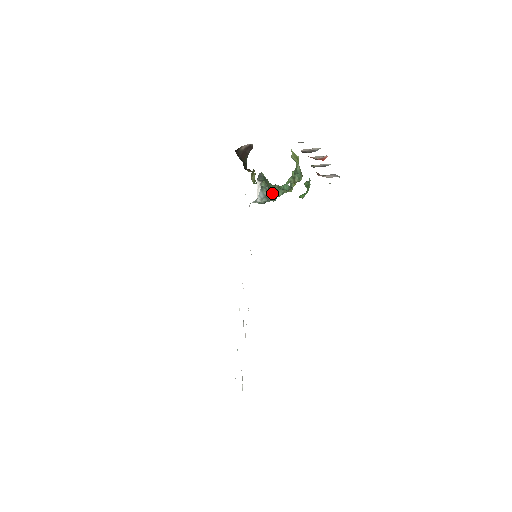
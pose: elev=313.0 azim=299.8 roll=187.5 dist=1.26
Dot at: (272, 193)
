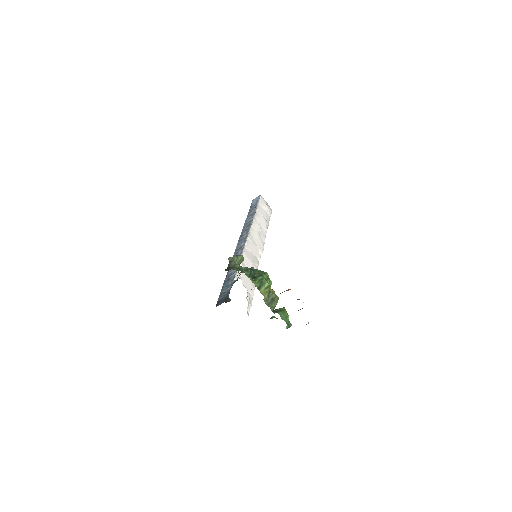
Dot at: occluded
